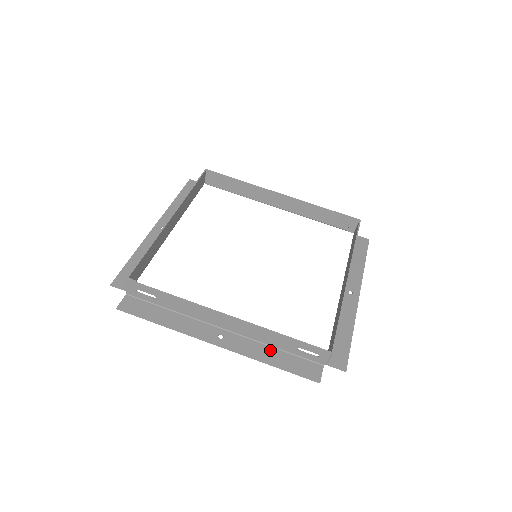
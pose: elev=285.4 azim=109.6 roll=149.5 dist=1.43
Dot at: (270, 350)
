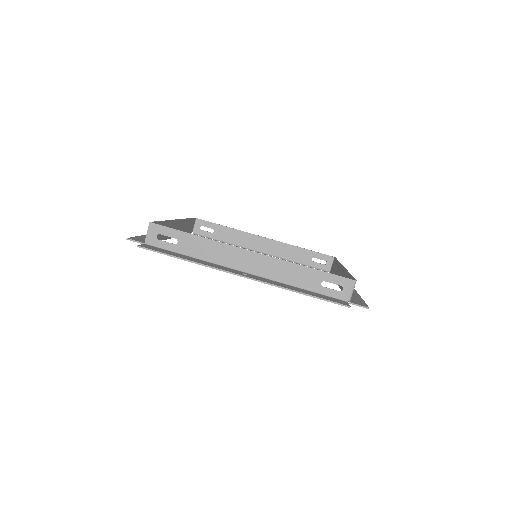
Dot at: (294, 287)
